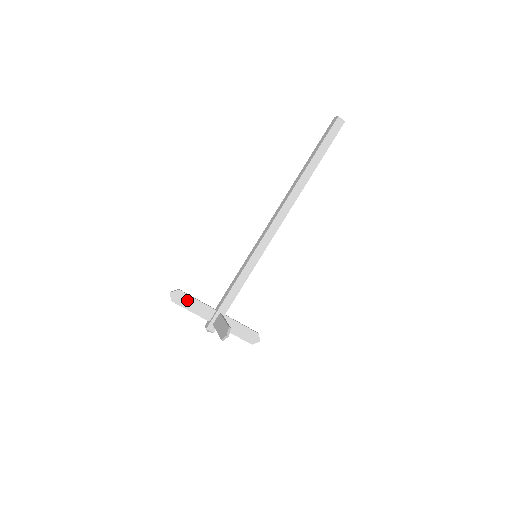
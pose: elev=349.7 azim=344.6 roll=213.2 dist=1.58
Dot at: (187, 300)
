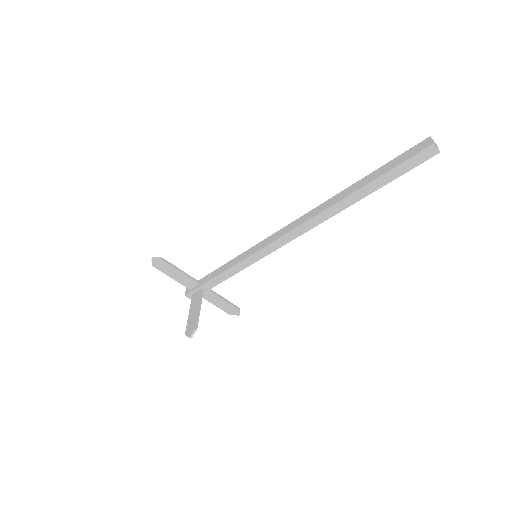
Dot at: (169, 269)
